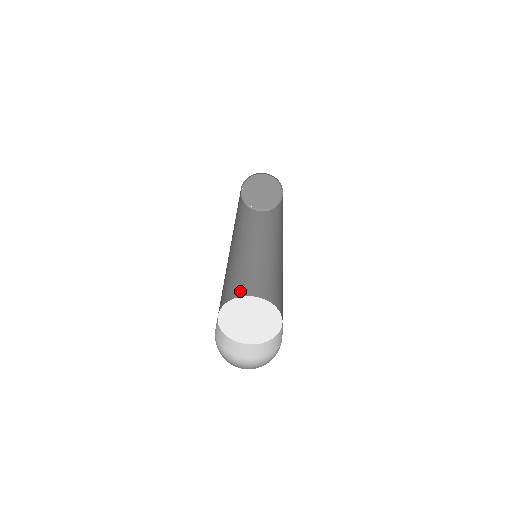
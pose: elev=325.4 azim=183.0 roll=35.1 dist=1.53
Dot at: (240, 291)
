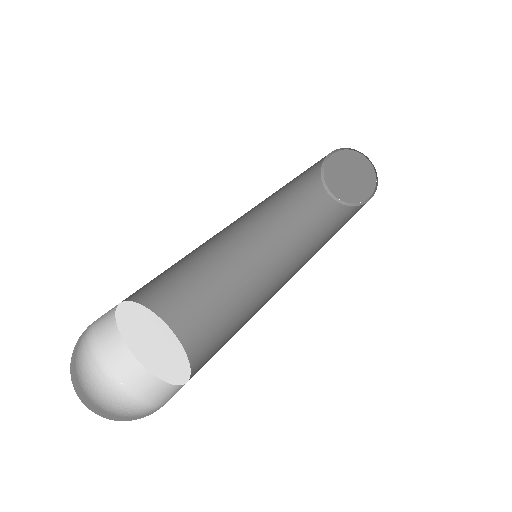
Dot at: (245, 314)
